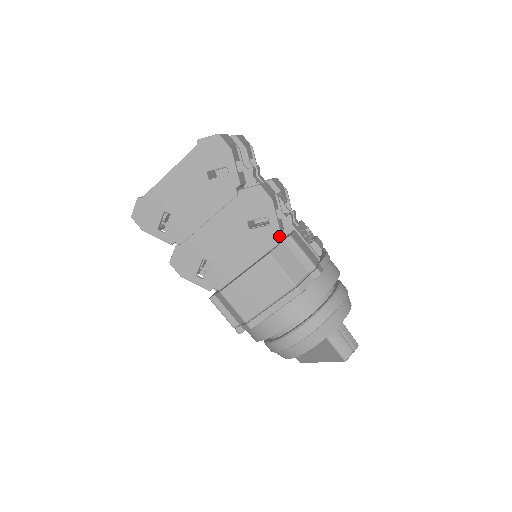
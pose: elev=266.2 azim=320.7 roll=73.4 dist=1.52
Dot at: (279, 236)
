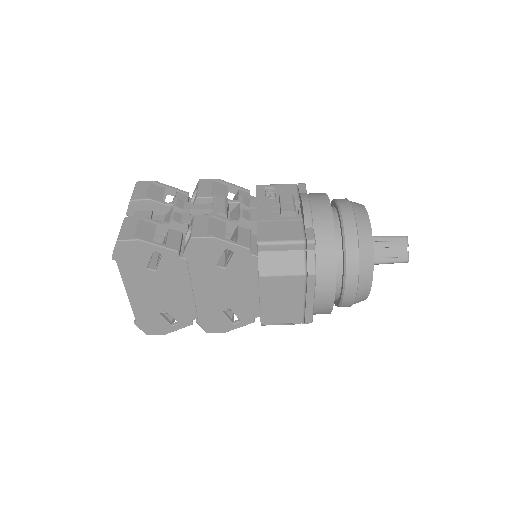
Dot at: (252, 244)
